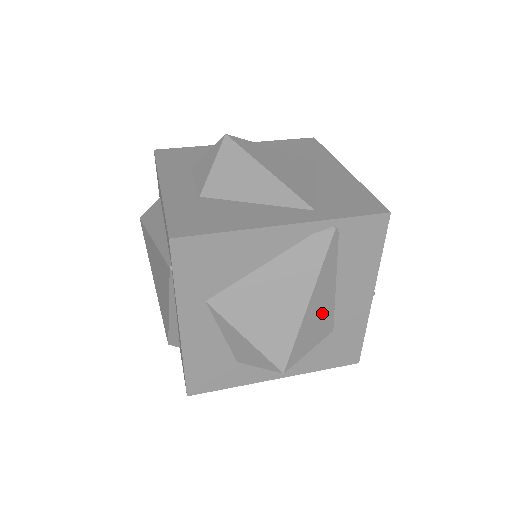
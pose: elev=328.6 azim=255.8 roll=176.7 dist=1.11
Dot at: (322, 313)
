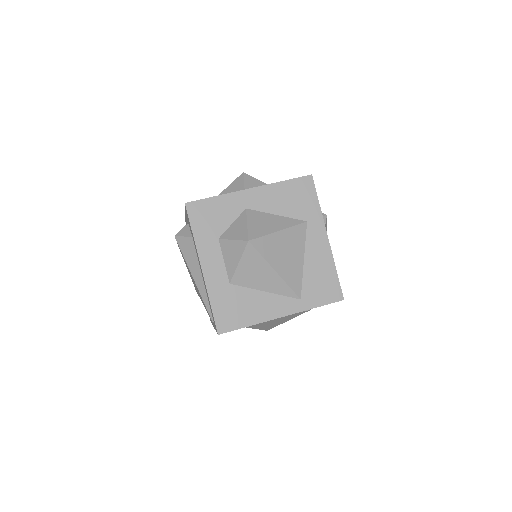
Dot at: occluded
